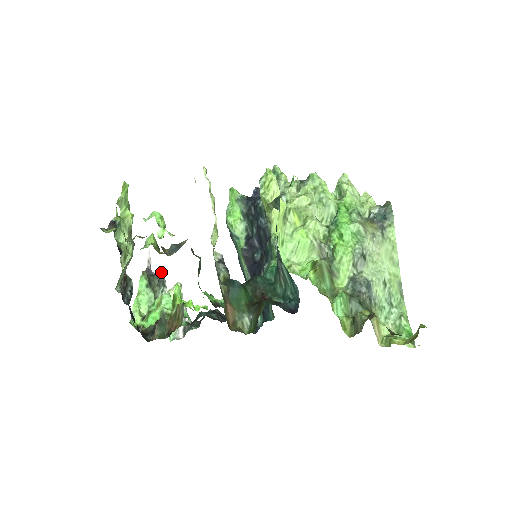
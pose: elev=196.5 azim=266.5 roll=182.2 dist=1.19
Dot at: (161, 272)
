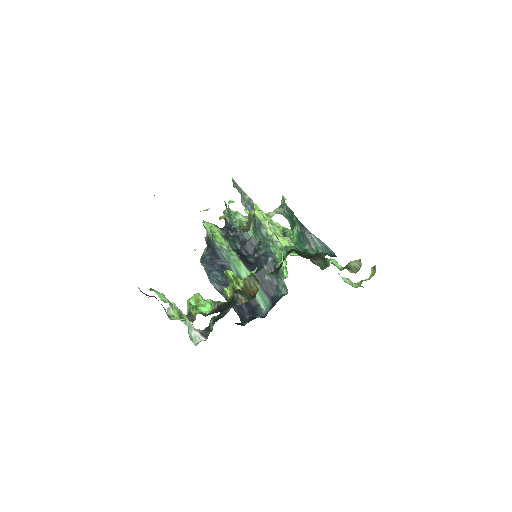
Dot at: (152, 296)
